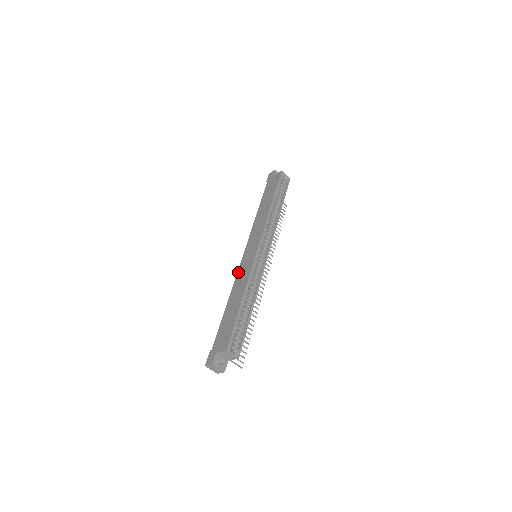
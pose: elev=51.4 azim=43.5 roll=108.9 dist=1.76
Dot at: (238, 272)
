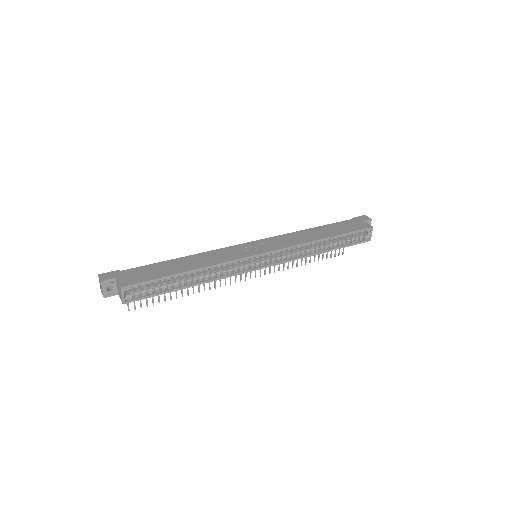
Dot at: (225, 248)
